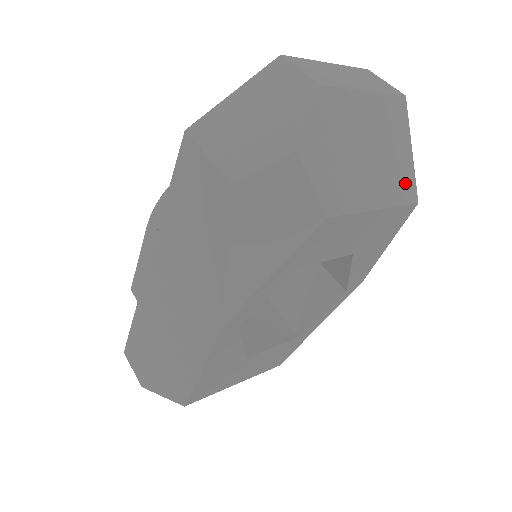
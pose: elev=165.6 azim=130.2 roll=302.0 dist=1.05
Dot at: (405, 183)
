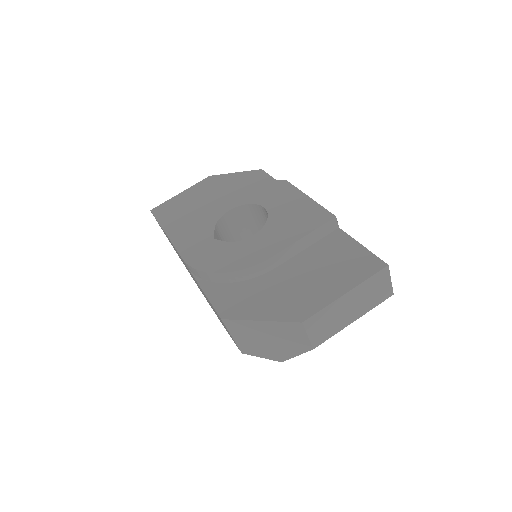
Dot at: occluded
